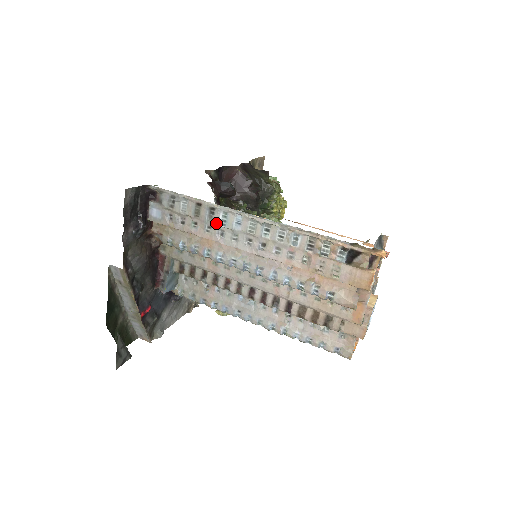
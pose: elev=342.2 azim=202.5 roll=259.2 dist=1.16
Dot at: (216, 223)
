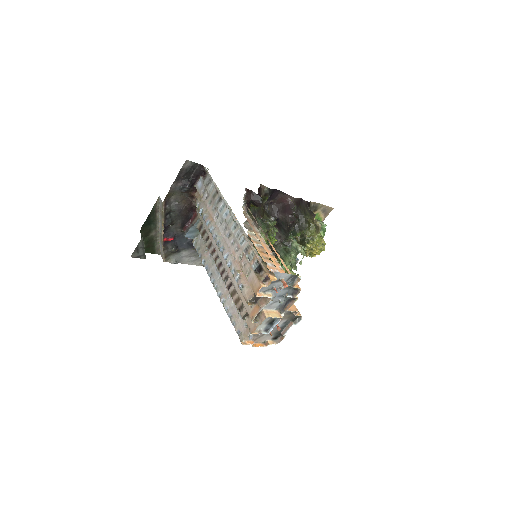
Dot at: (218, 208)
